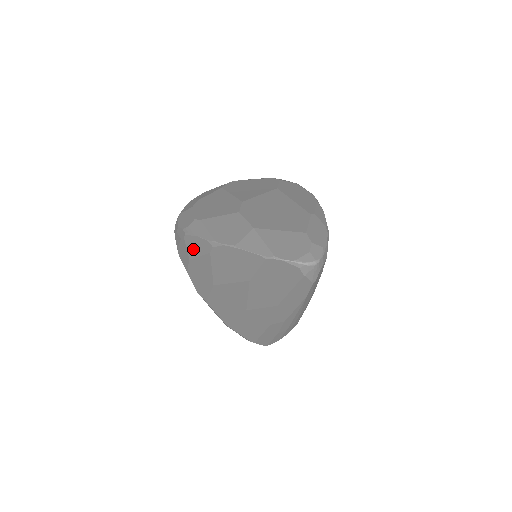
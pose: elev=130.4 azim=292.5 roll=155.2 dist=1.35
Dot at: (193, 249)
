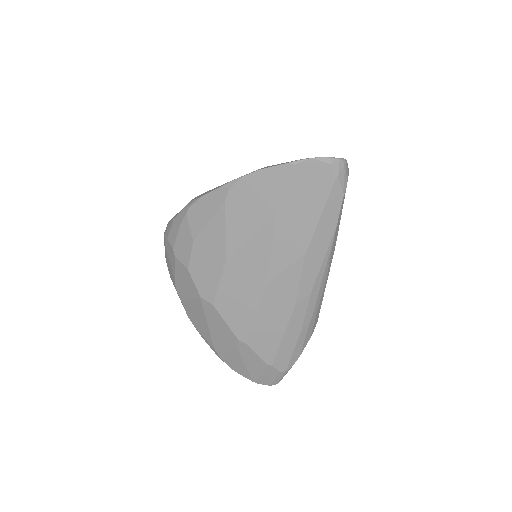
Dot at: (200, 219)
